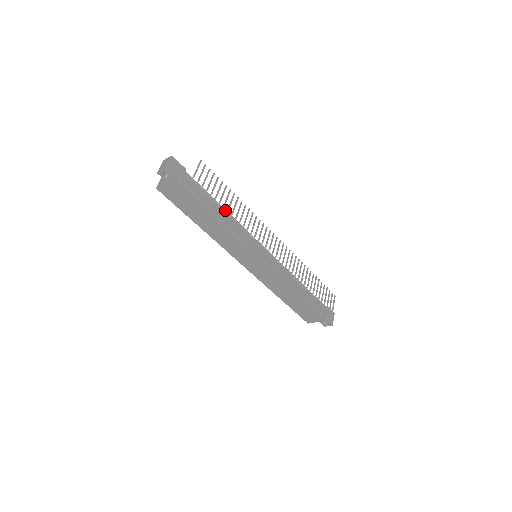
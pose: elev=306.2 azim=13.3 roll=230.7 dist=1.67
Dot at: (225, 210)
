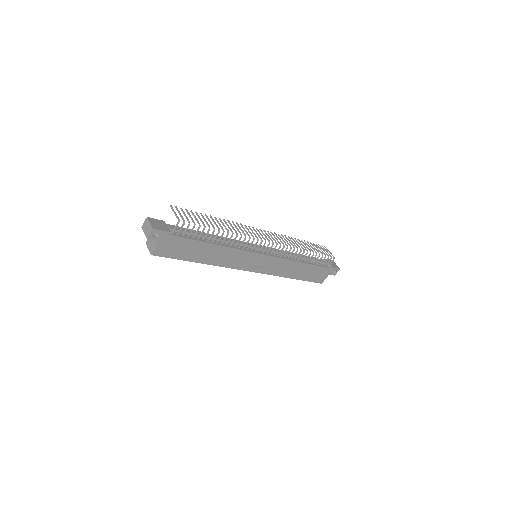
Dot at: (212, 235)
